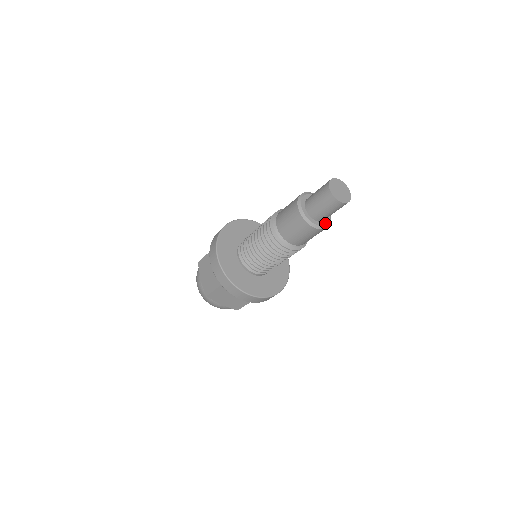
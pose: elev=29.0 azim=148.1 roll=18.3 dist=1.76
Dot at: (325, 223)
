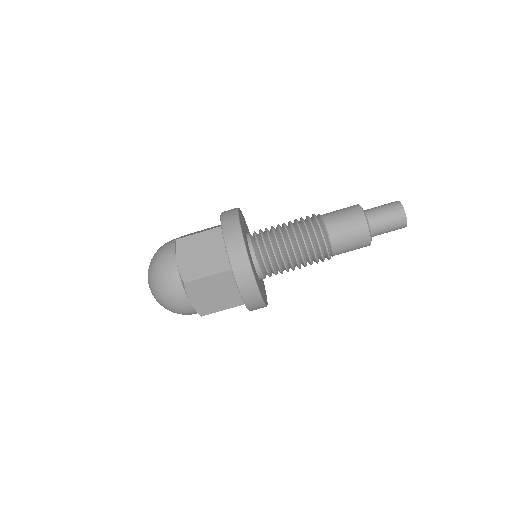
Dot at: (370, 232)
